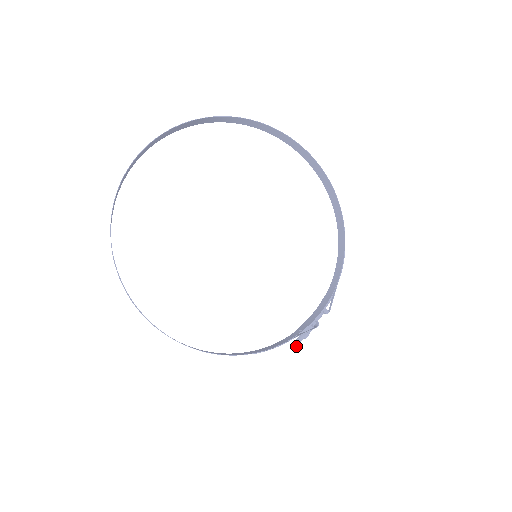
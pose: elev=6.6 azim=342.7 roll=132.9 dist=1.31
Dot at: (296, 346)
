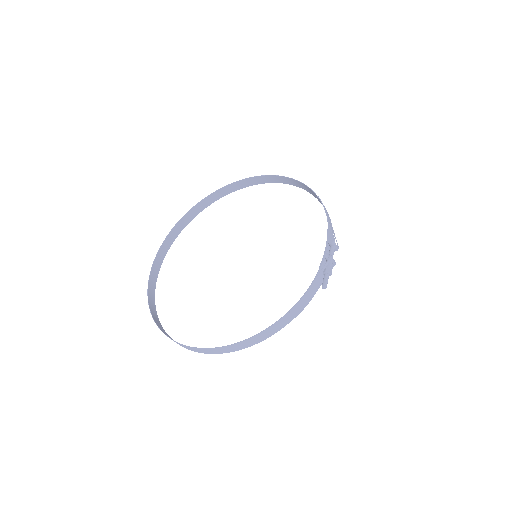
Dot at: (325, 284)
